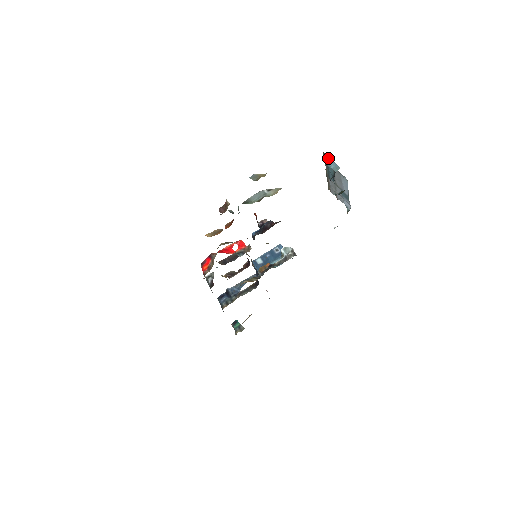
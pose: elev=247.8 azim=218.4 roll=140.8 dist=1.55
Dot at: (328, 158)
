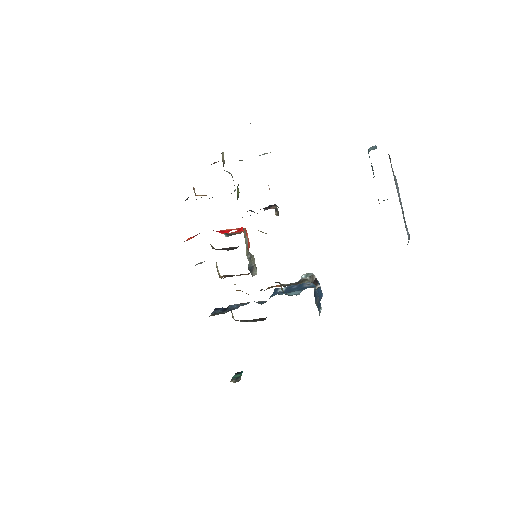
Dot at: occluded
